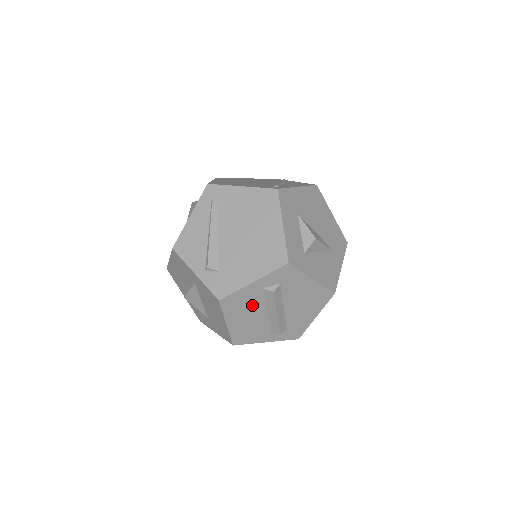
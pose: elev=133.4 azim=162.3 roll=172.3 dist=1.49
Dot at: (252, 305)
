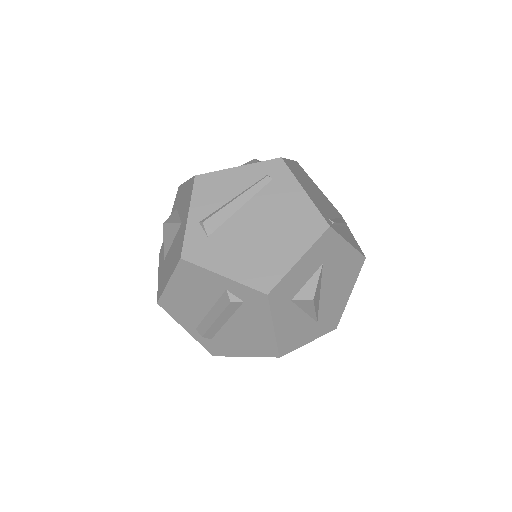
Dot at: (204, 292)
